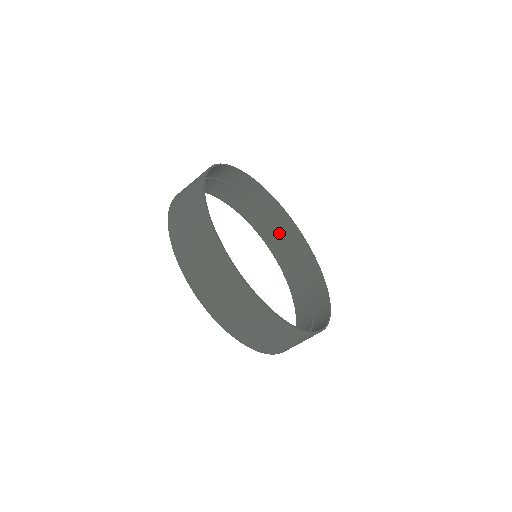
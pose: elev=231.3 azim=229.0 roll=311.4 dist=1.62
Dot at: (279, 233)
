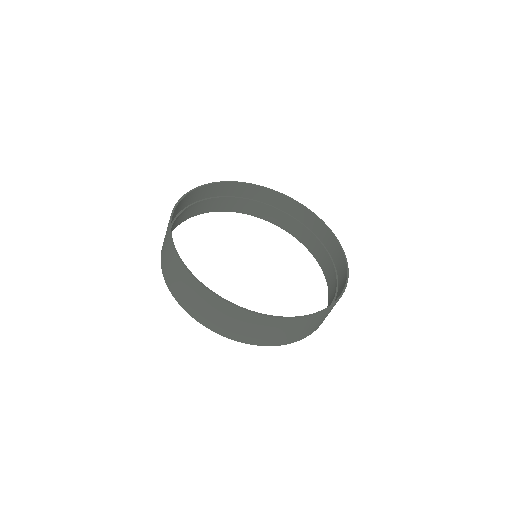
Dot at: (334, 271)
